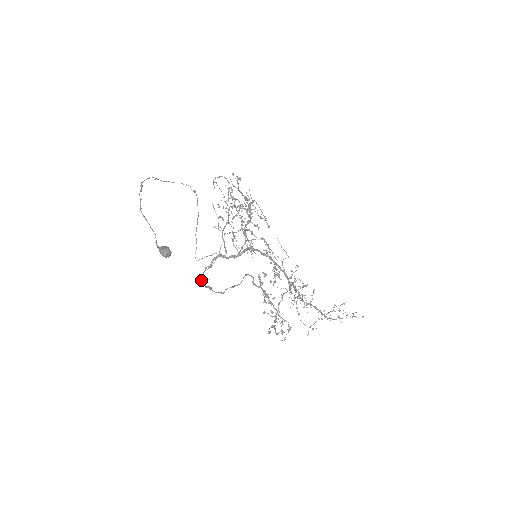
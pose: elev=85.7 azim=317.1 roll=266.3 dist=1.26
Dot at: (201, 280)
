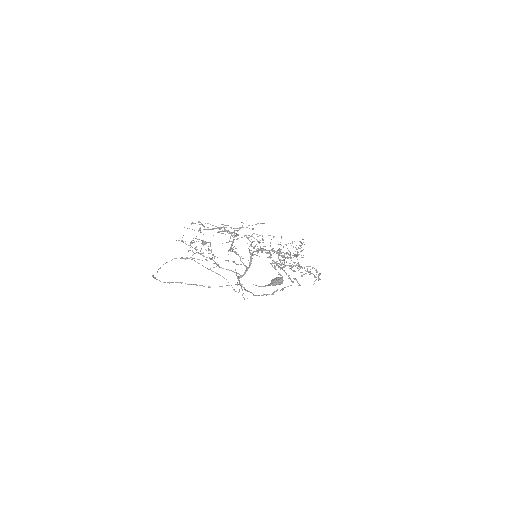
Dot at: occluded
